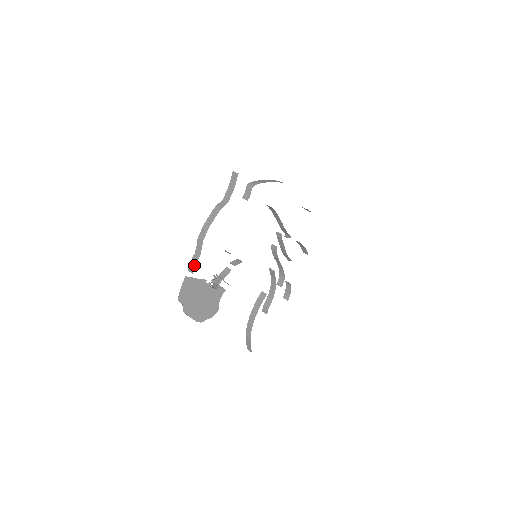
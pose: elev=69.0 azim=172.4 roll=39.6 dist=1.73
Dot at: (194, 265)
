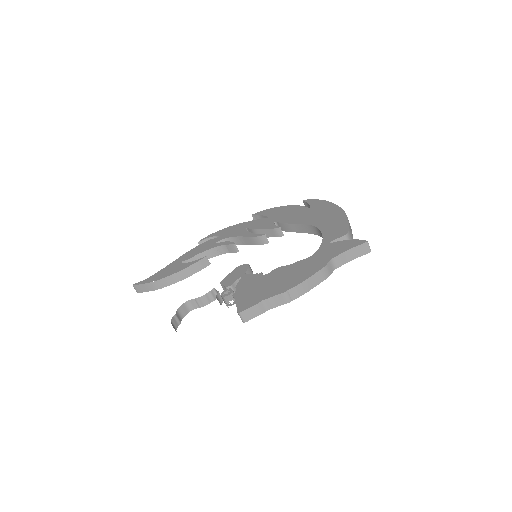
Dot at: (253, 315)
